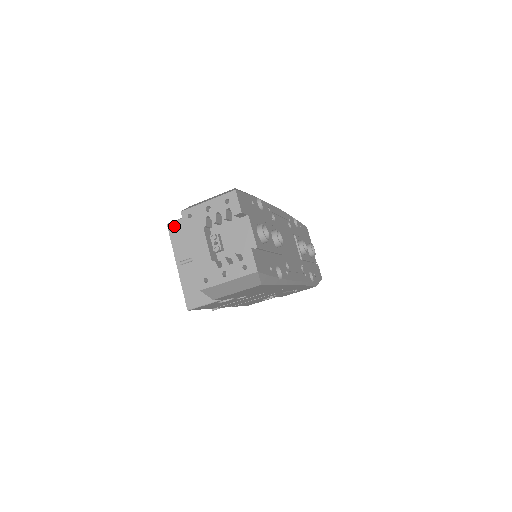
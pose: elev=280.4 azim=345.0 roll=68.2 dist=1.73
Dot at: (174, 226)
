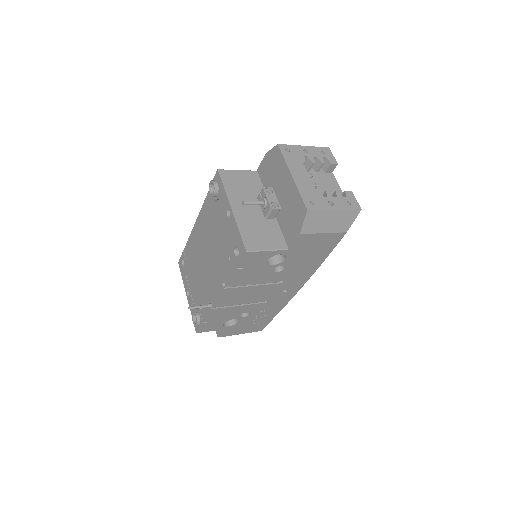
Dot at: (227, 173)
